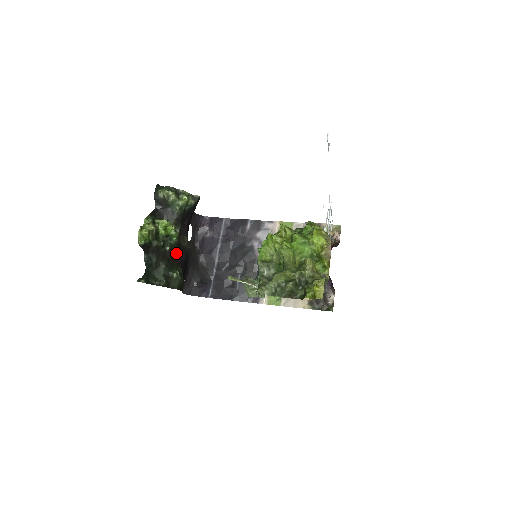
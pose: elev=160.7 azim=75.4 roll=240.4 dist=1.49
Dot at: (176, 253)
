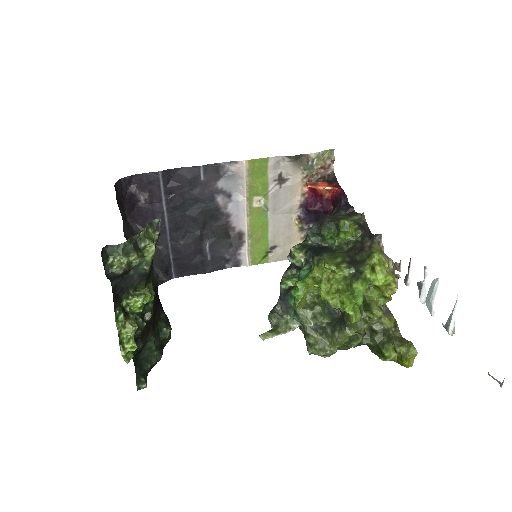
Dot at: (155, 307)
